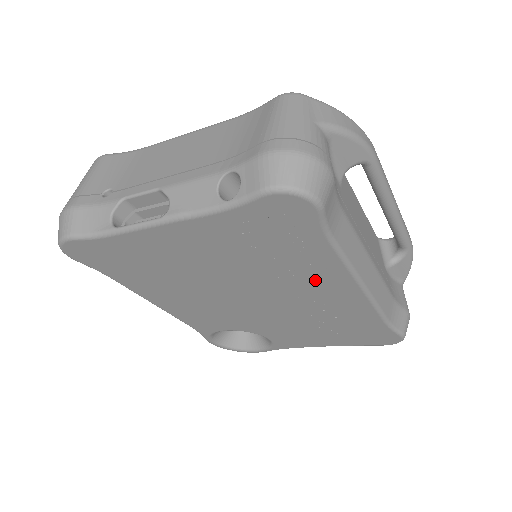
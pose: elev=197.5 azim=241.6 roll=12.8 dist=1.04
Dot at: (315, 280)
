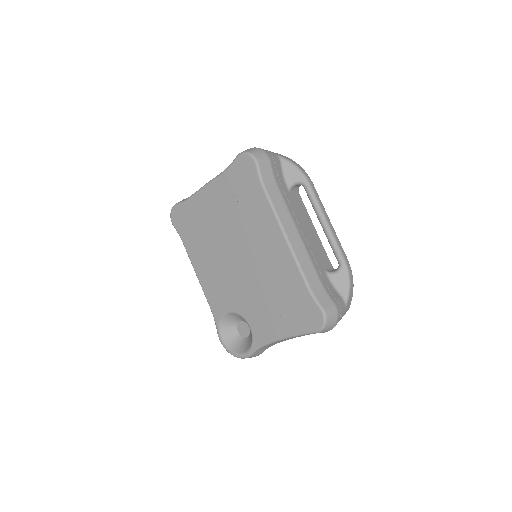
Dot at: (263, 229)
